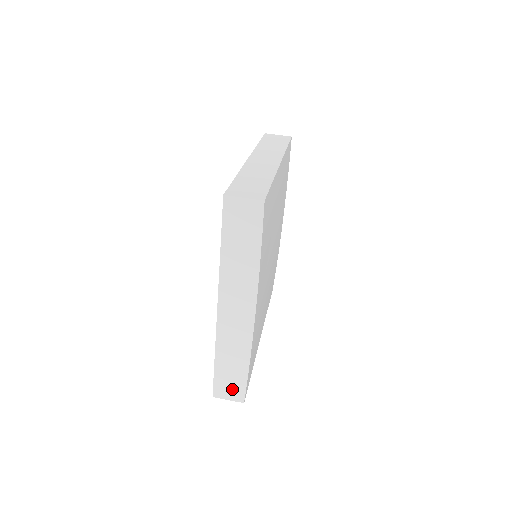
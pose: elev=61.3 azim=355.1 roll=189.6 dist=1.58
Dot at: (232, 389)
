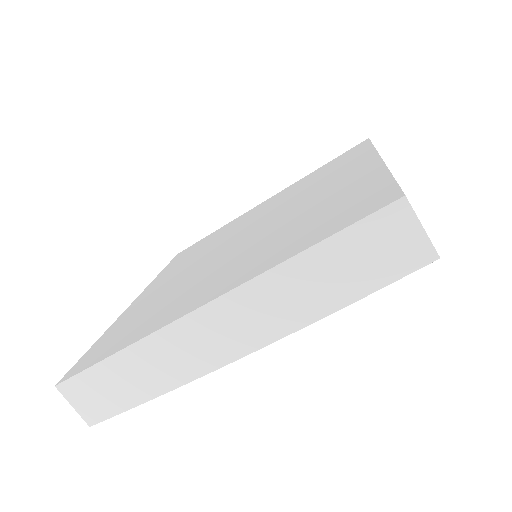
Dot at: (95, 401)
